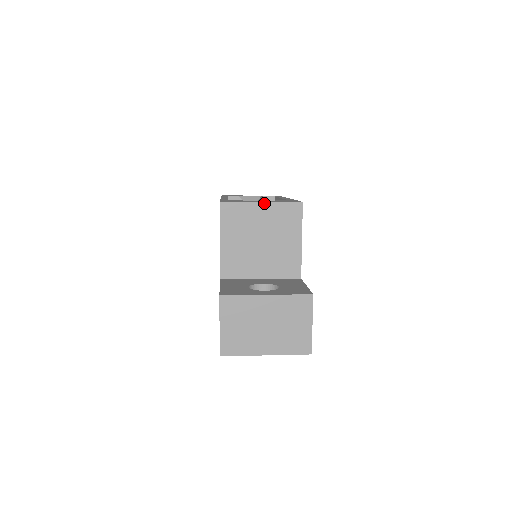
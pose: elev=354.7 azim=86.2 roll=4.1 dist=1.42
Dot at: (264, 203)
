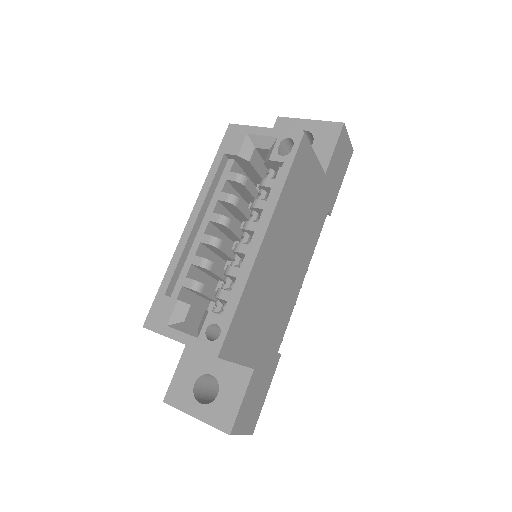
Dot at: occluded
